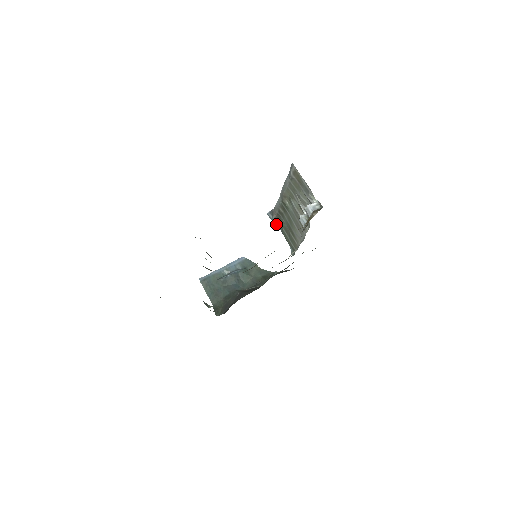
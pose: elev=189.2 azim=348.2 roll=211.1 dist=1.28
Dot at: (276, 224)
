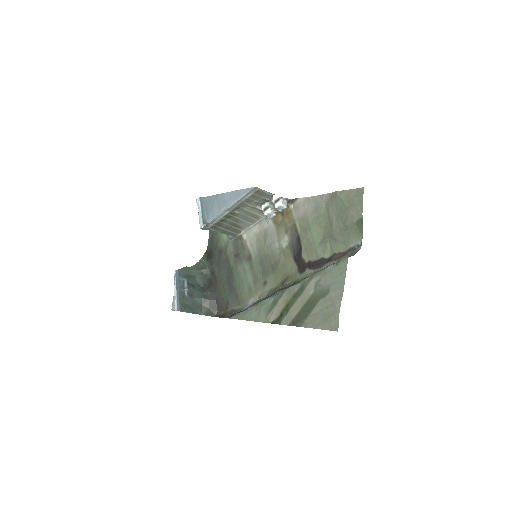
Dot at: occluded
